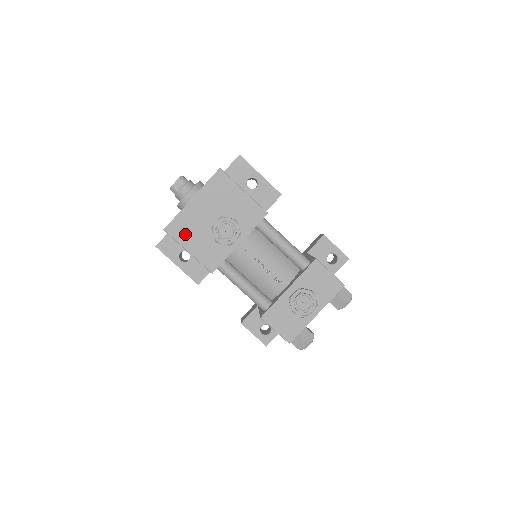
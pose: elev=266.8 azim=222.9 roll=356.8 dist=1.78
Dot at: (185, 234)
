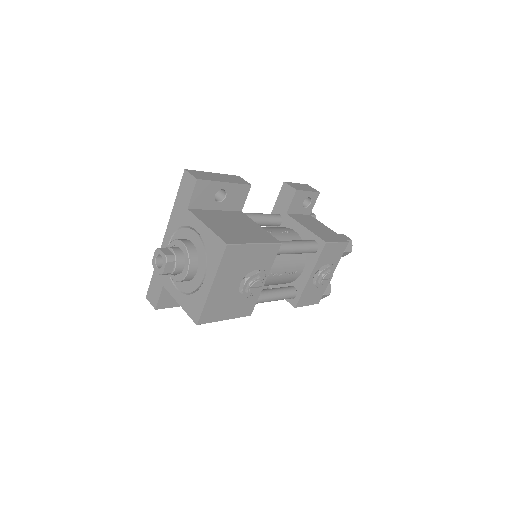
Dot at: (217, 313)
